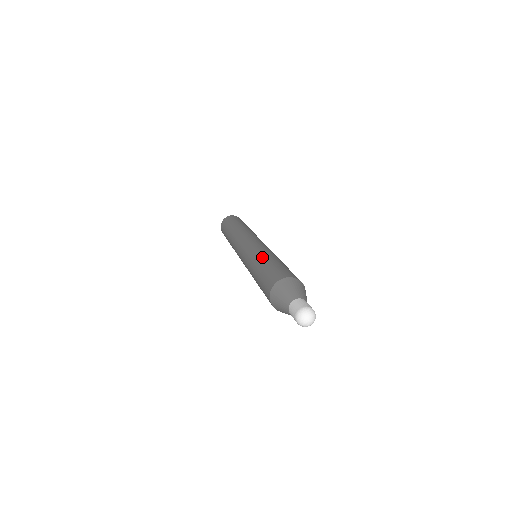
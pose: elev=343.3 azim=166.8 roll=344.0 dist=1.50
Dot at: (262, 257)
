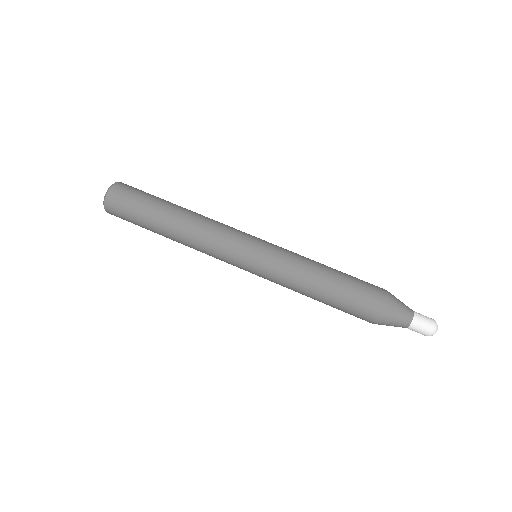
Dot at: (311, 278)
